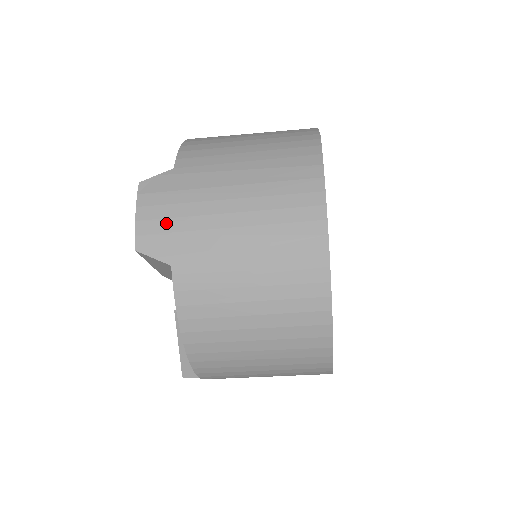
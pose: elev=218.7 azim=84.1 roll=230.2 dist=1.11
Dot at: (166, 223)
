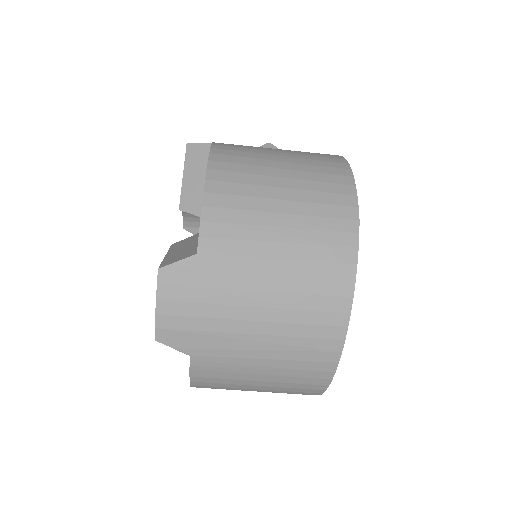
Dot at: (188, 321)
